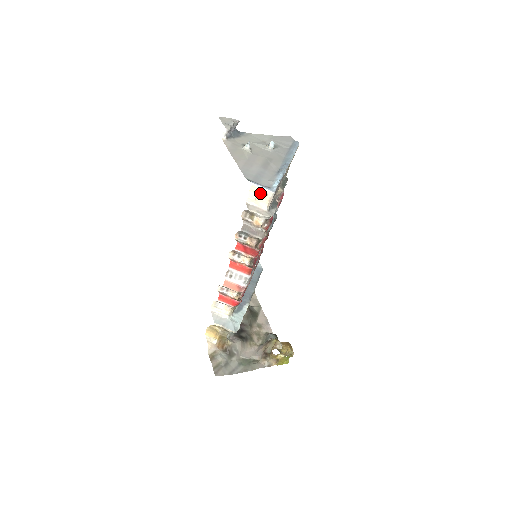
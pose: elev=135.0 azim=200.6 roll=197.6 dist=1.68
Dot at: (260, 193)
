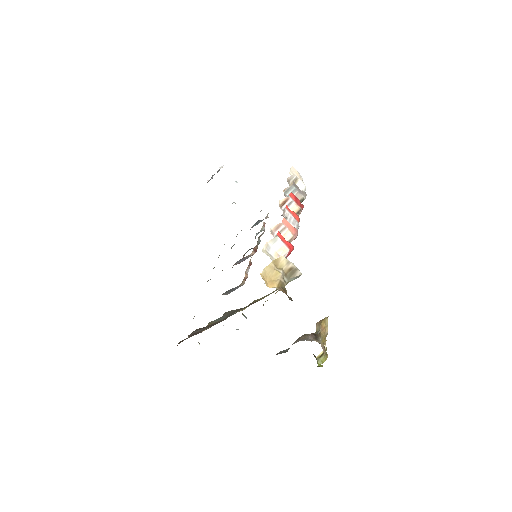
Dot at: (296, 174)
